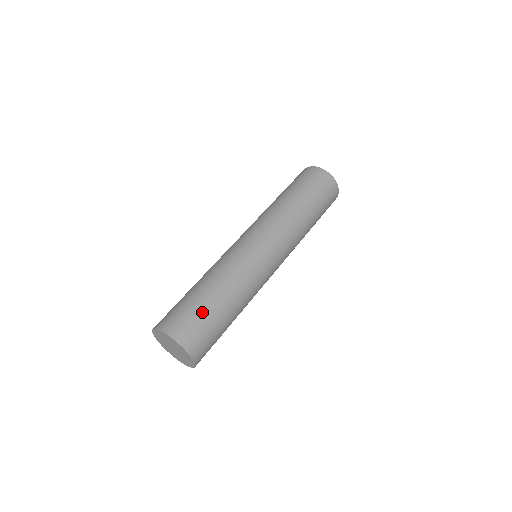
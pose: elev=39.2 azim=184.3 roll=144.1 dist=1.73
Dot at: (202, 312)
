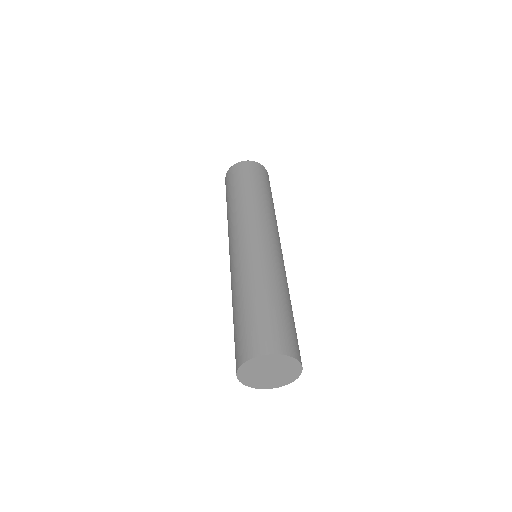
Dot at: (245, 322)
